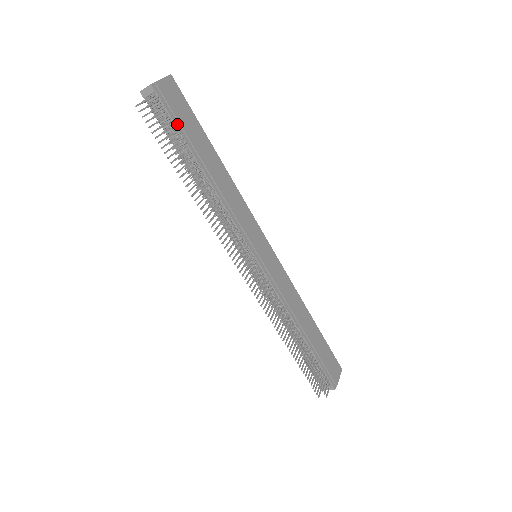
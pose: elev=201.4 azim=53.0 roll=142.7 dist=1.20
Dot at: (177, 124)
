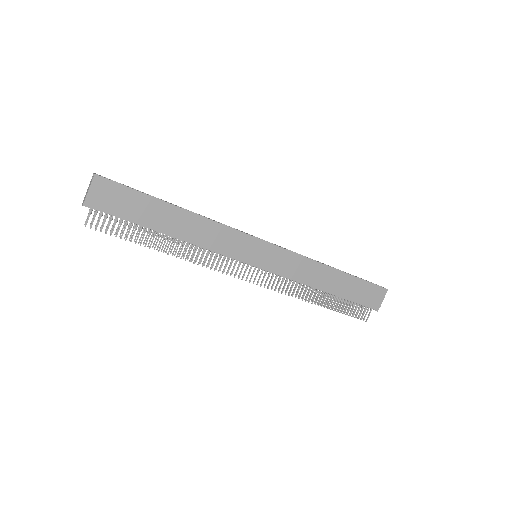
Dot at: (124, 217)
